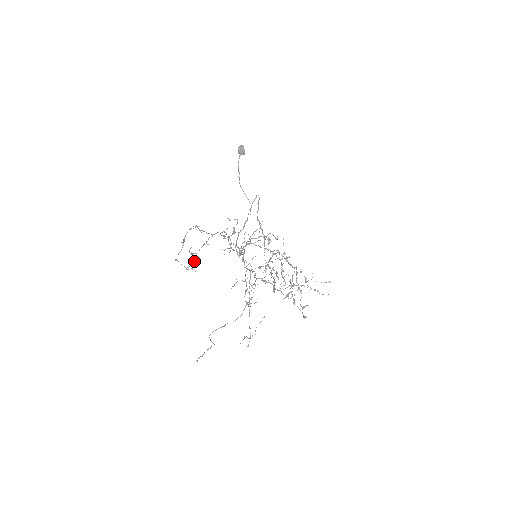
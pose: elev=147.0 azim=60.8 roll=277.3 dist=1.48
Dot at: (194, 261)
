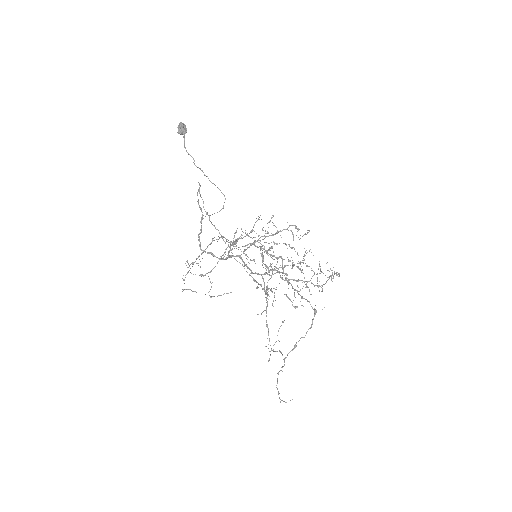
Dot at: occluded
